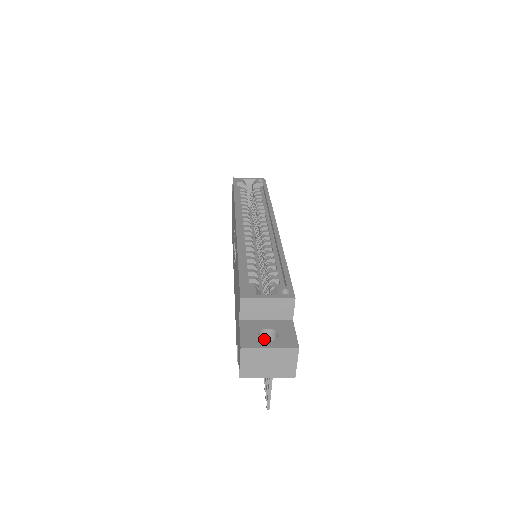
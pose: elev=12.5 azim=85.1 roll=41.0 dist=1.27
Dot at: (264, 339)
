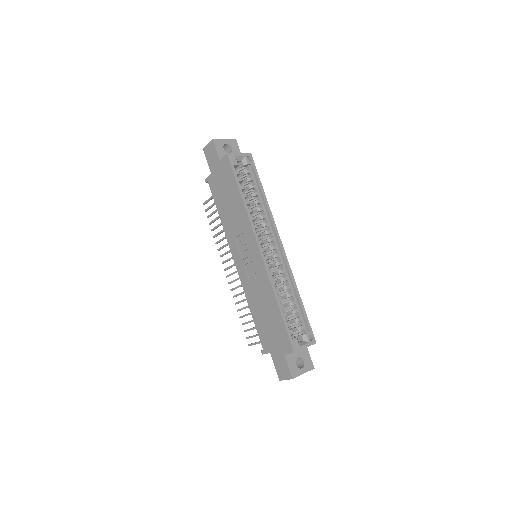
Dot at: occluded
